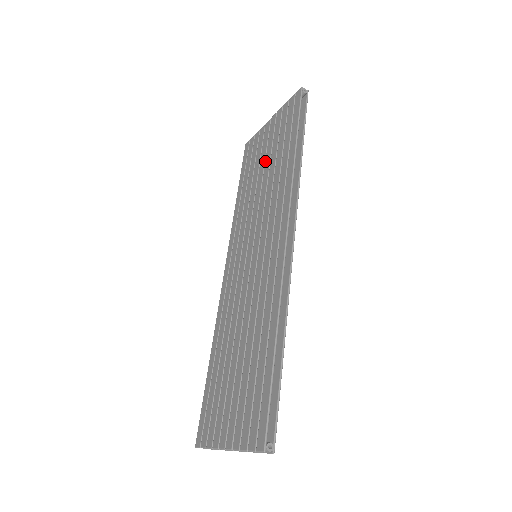
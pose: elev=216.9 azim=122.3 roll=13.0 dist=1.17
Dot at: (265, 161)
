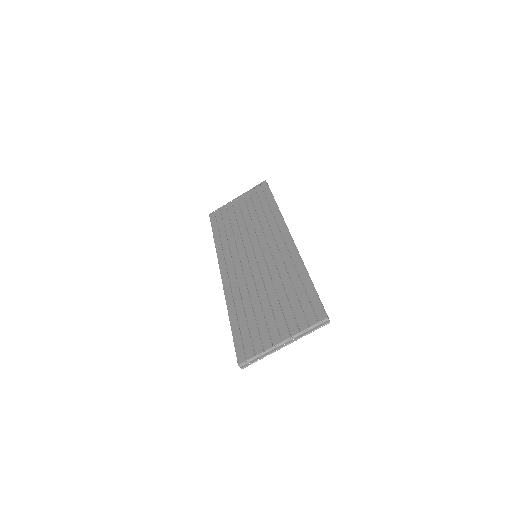
Dot at: (243, 214)
